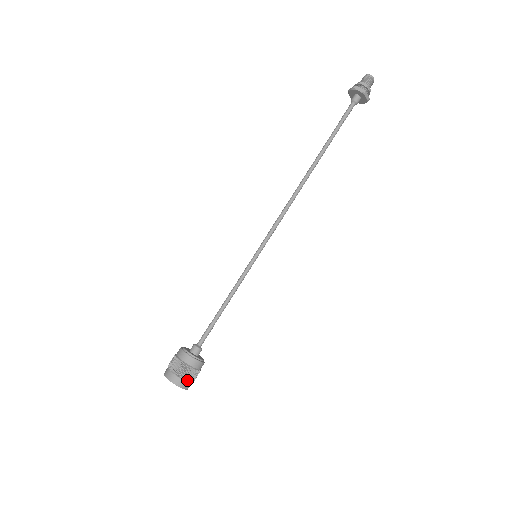
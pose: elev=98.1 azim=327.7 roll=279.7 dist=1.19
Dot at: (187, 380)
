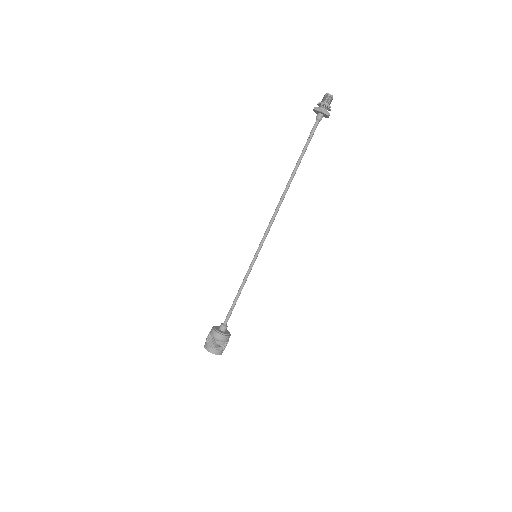
Dot at: (224, 349)
